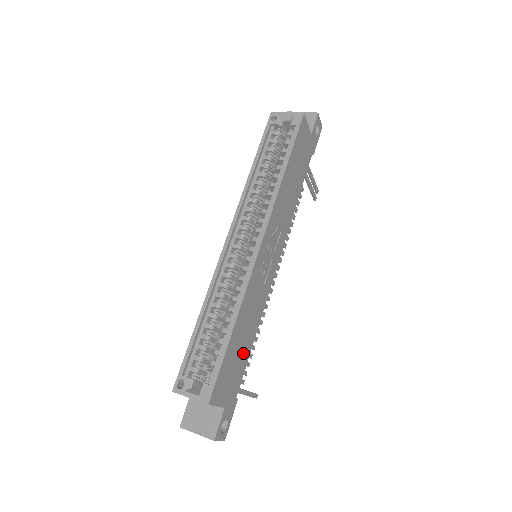
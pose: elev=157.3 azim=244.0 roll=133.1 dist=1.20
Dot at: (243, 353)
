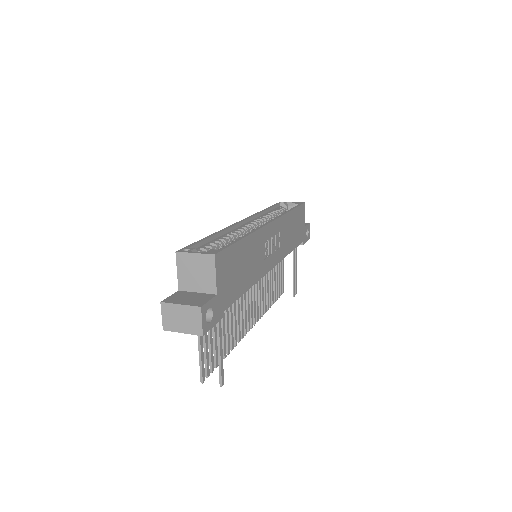
Dot at: (240, 280)
